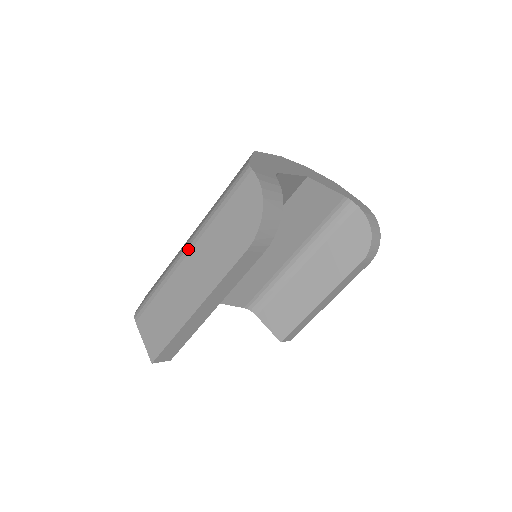
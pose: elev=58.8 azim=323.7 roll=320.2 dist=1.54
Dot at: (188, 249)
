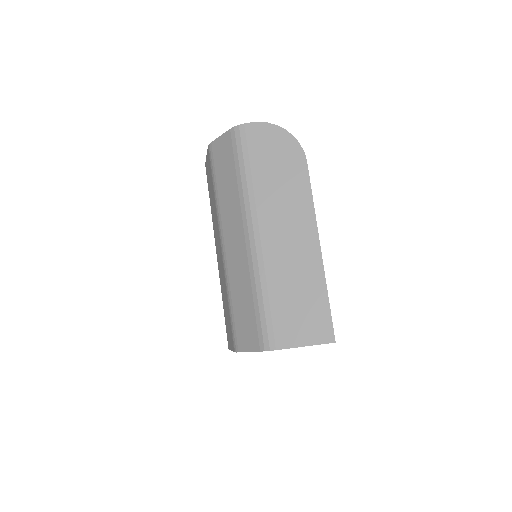
Dot at: (255, 230)
